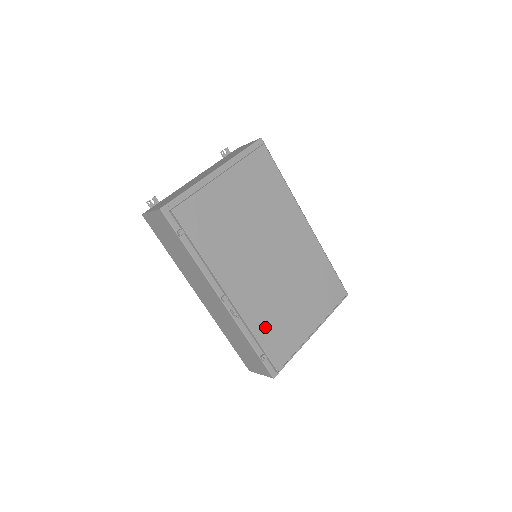
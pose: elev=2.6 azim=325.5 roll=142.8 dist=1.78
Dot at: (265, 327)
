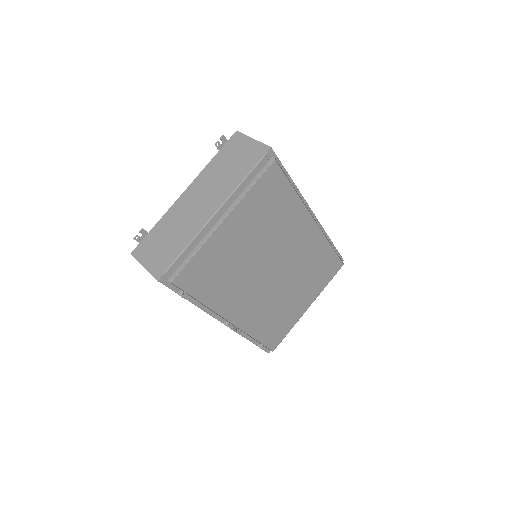
Dot at: (264, 328)
